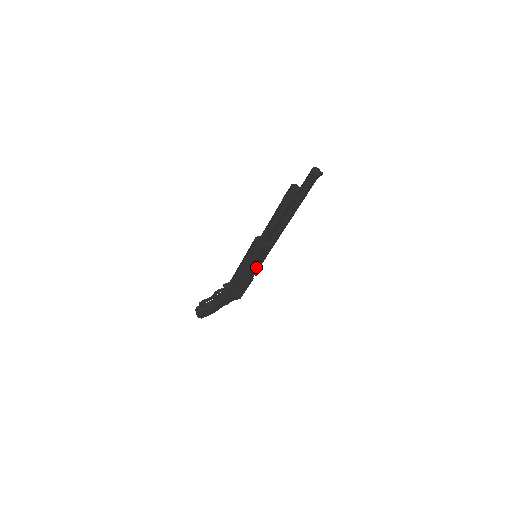
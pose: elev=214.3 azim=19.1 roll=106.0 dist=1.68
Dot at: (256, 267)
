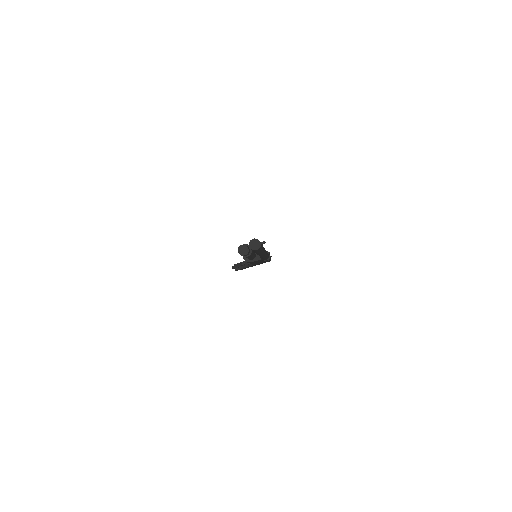
Dot at: (261, 261)
